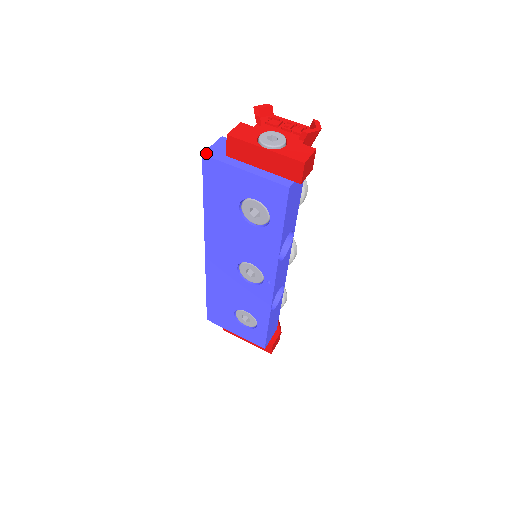
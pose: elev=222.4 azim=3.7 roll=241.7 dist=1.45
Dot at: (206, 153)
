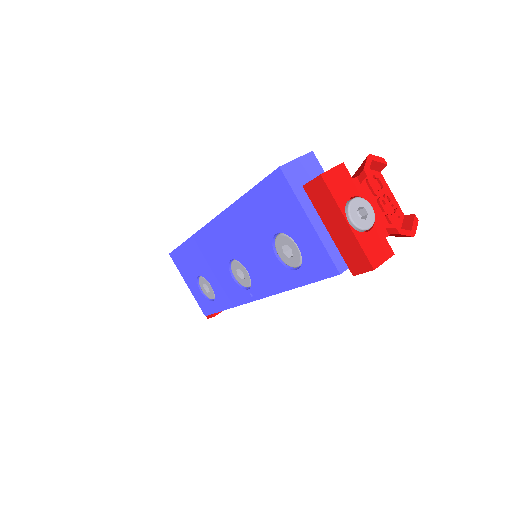
Dot at: (284, 168)
